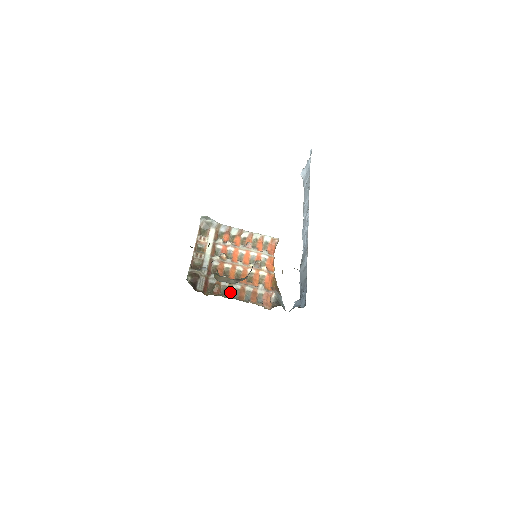
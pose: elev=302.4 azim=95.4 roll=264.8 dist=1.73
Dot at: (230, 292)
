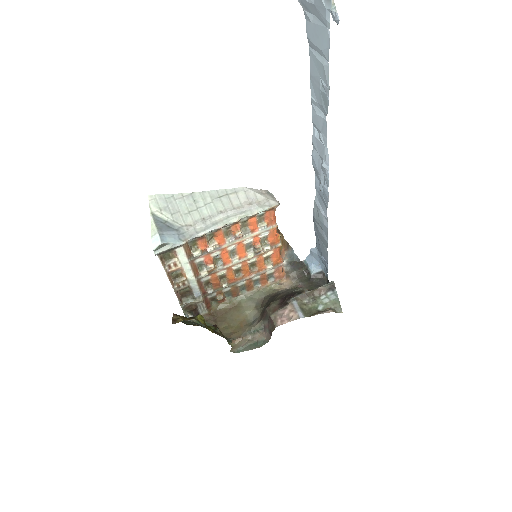
Dot at: (236, 292)
